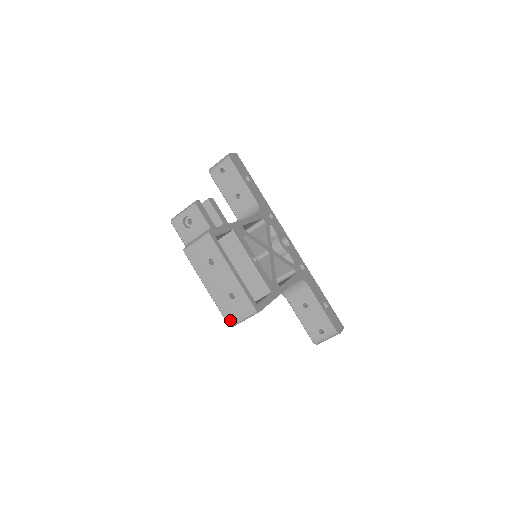
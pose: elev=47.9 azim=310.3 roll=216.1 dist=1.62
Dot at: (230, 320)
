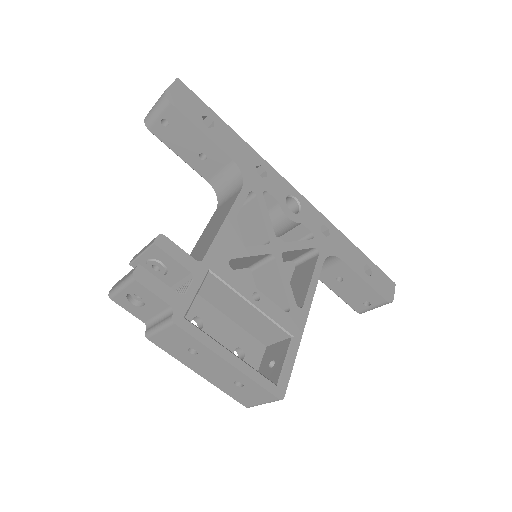
Dot at: (245, 403)
